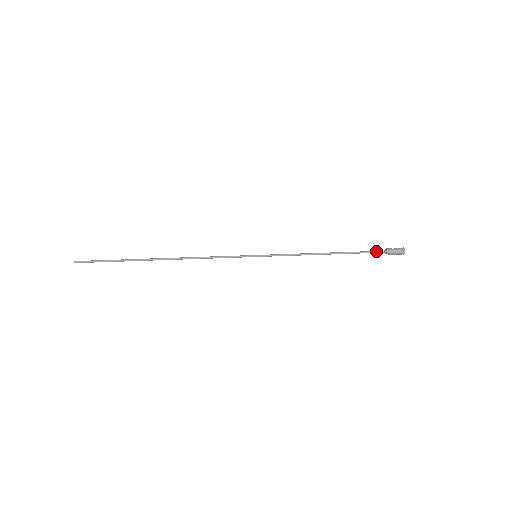
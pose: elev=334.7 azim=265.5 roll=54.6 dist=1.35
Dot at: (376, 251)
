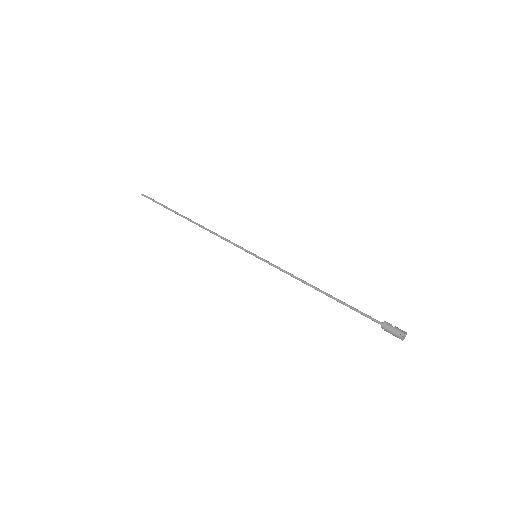
Dot at: (371, 317)
